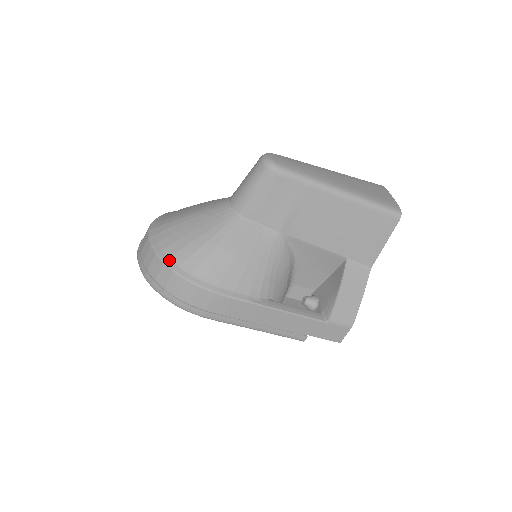
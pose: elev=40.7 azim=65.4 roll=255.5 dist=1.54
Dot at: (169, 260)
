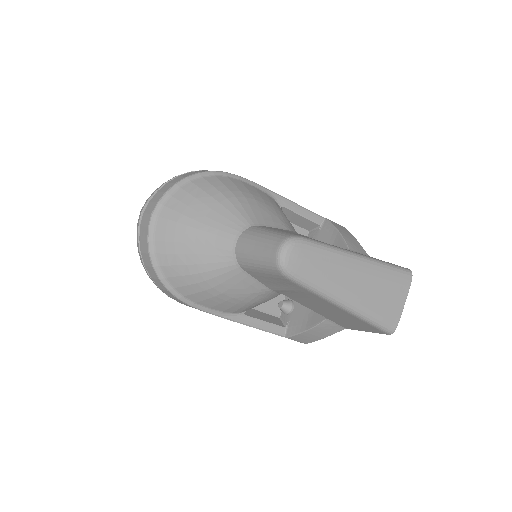
Dot at: (158, 268)
